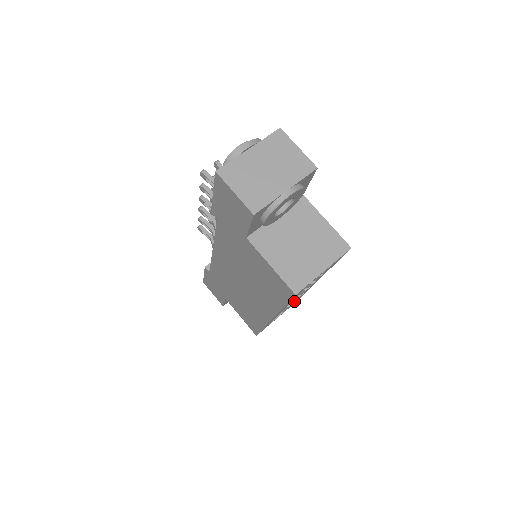
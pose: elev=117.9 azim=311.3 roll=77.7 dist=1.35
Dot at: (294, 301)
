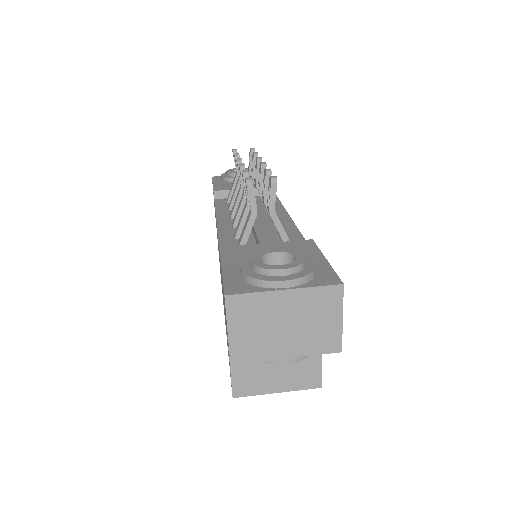
Dot at: occluded
